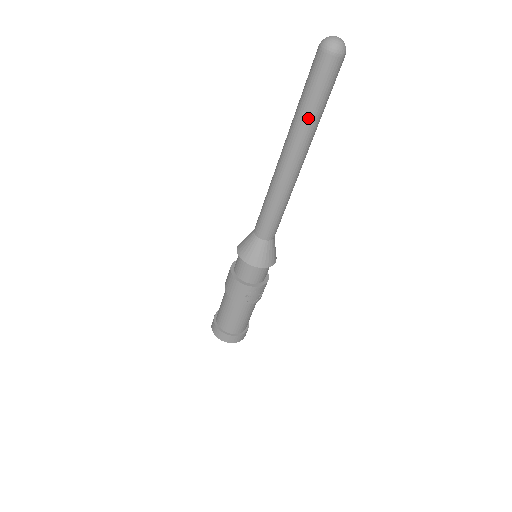
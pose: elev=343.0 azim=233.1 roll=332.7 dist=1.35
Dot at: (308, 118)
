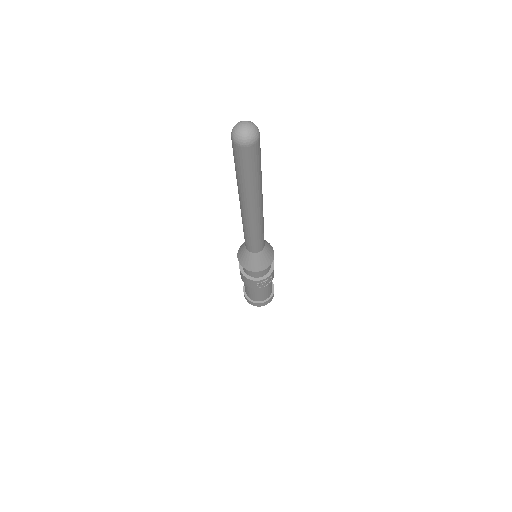
Dot at: (247, 186)
